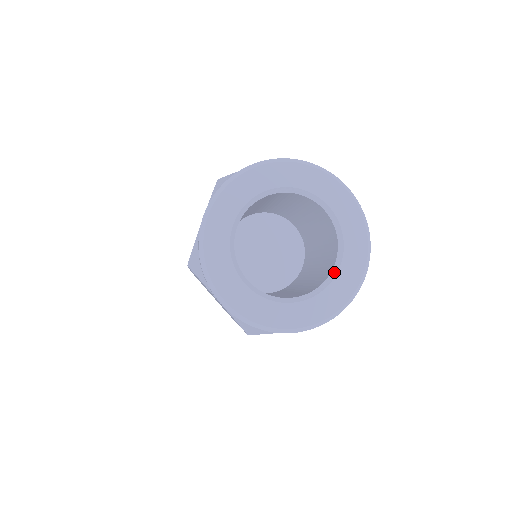
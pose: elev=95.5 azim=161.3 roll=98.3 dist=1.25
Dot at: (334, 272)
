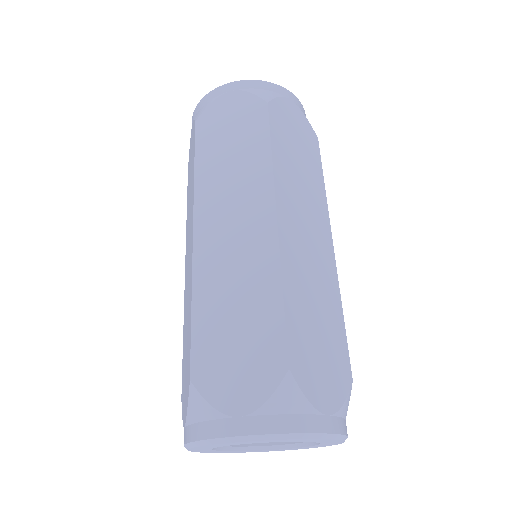
Dot at: (270, 448)
